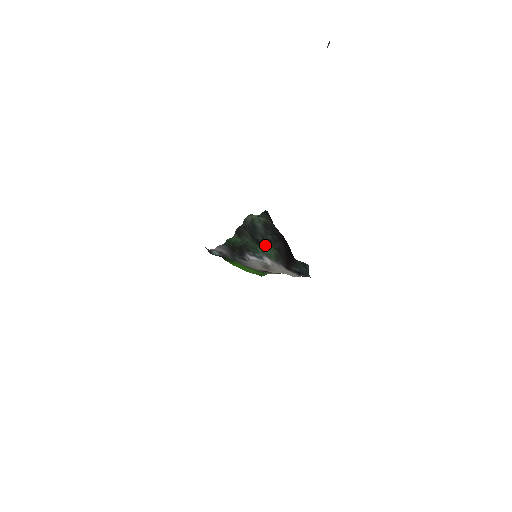
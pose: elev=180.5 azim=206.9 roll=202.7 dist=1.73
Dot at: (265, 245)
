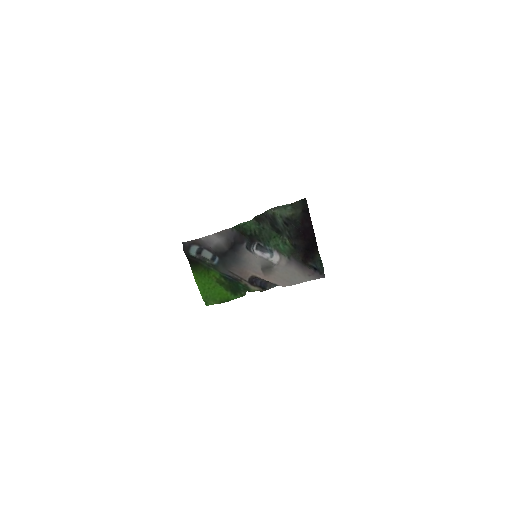
Dot at: (283, 237)
